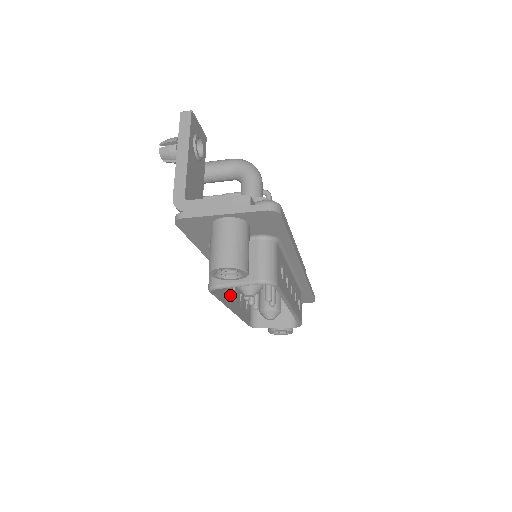
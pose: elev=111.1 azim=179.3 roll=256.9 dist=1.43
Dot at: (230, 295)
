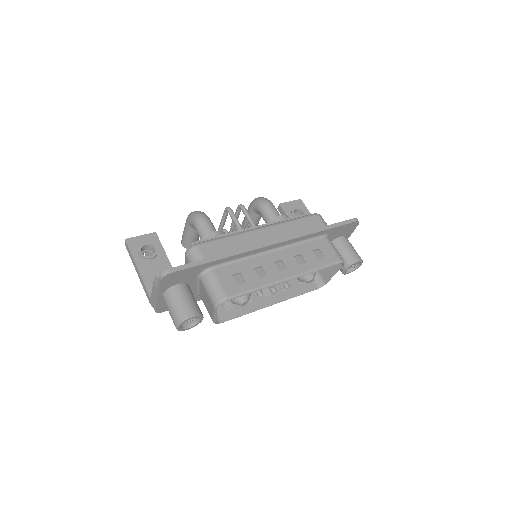
Dot at: (258, 298)
